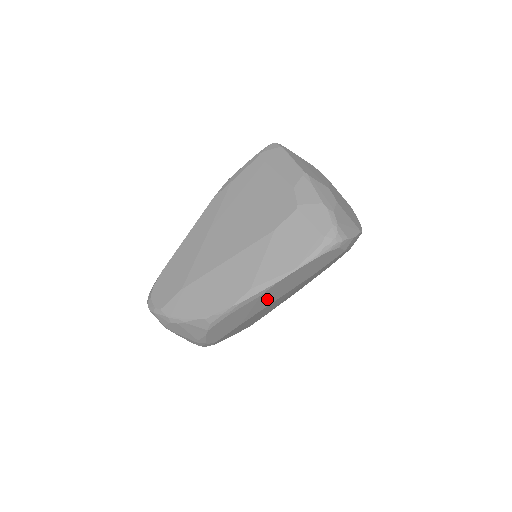
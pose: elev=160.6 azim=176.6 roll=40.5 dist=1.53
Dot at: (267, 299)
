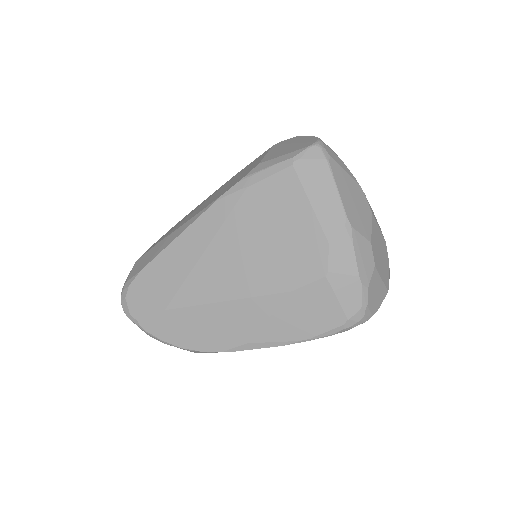
Dot at: occluded
